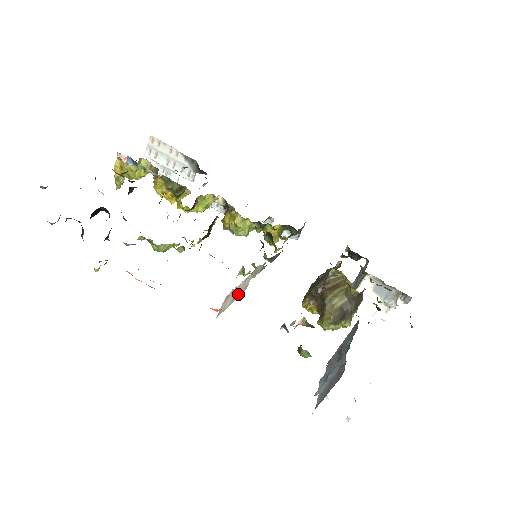
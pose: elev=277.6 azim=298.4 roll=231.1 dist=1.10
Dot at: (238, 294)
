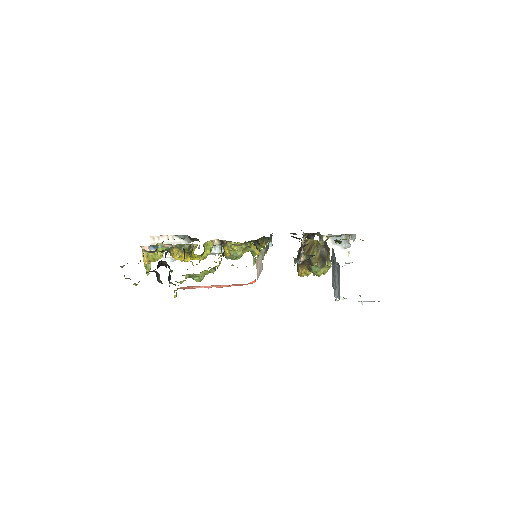
Dot at: (260, 268)
